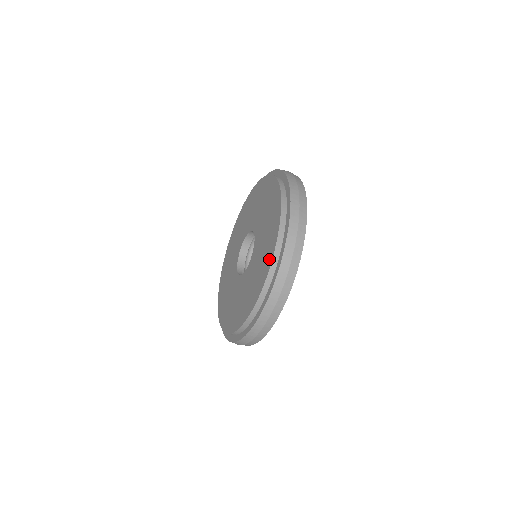
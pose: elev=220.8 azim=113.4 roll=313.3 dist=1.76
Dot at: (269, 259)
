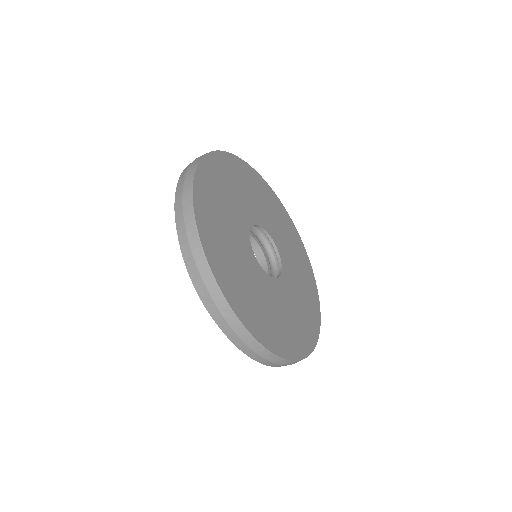
Dot at: occluded
